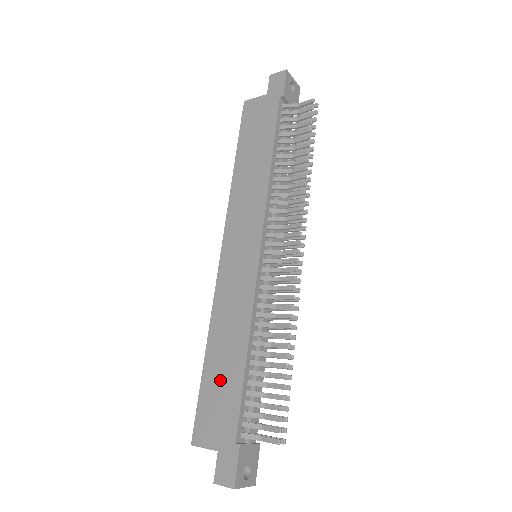
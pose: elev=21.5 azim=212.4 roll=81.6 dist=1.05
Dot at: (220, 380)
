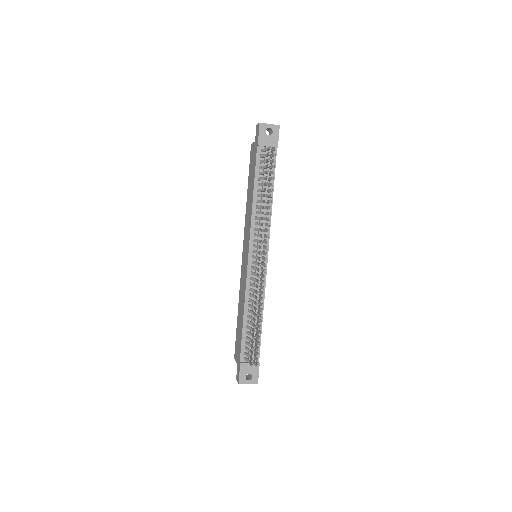
Dot at: (239, 328)
